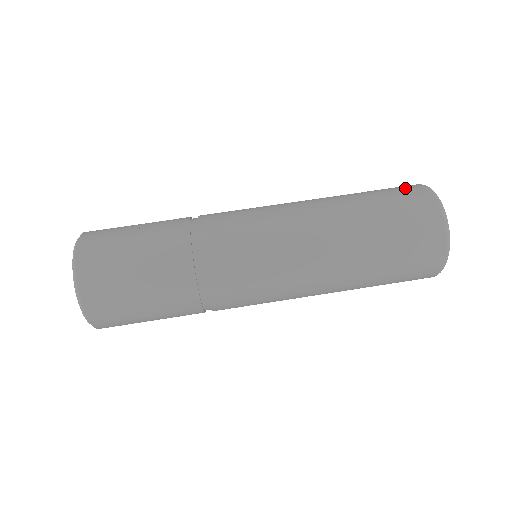
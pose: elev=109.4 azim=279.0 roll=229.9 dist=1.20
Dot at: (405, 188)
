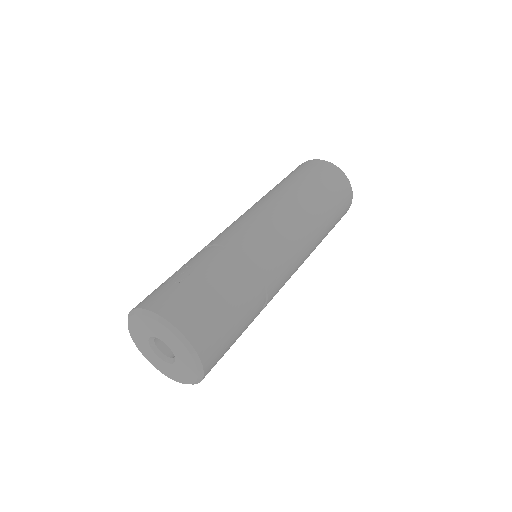
Dot at: (305, 165)
